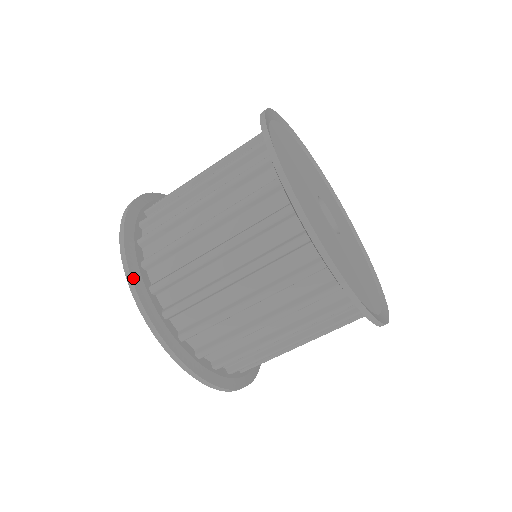
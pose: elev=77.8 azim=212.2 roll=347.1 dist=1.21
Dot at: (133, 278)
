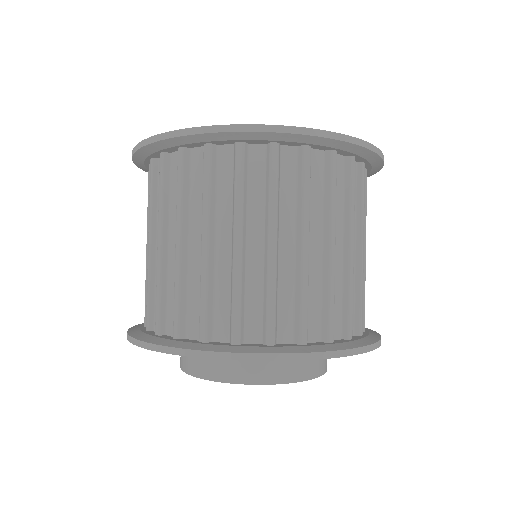
Dot at: (177, 347)
